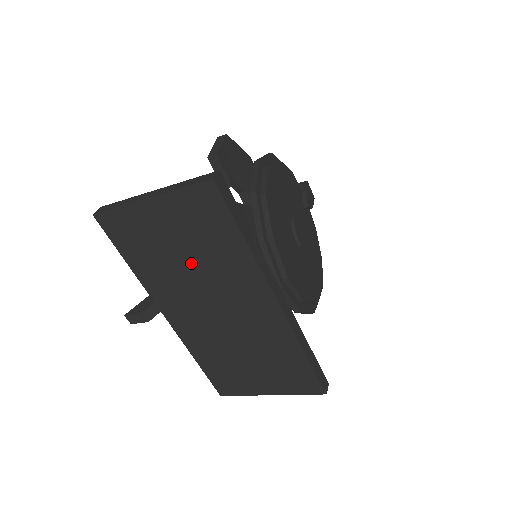
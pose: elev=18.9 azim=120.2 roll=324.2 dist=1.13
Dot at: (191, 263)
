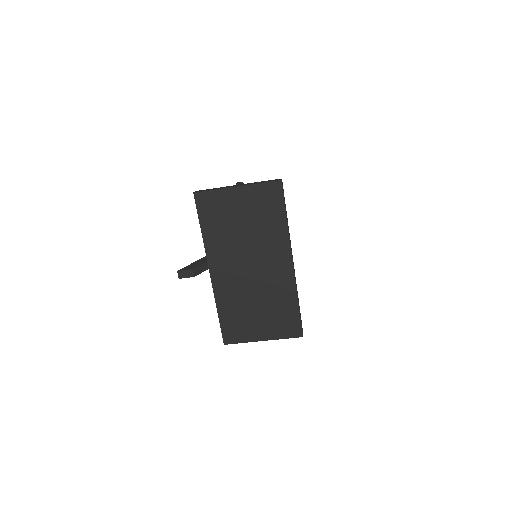
Dot at: (247, 232)
